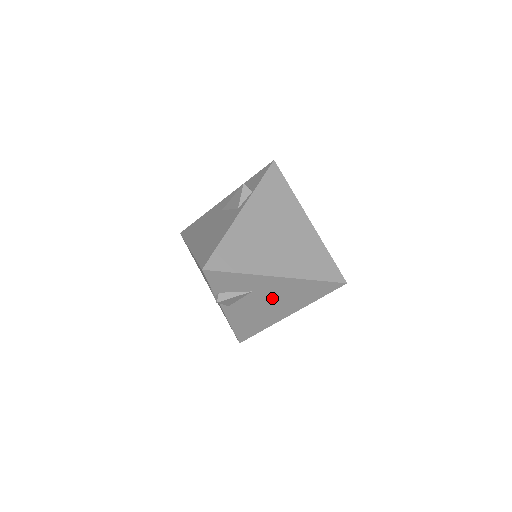
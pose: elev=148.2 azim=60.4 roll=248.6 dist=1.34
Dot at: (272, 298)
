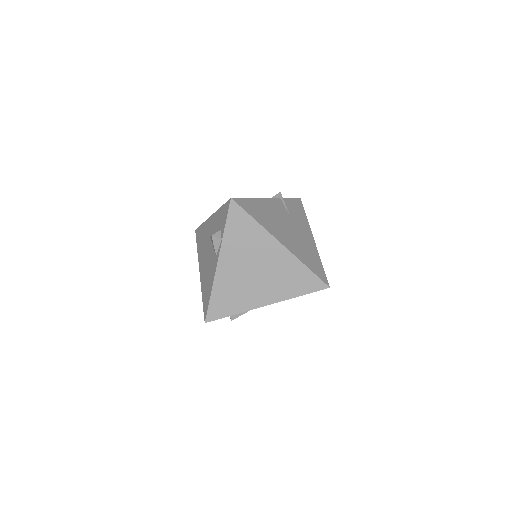
Dot at: occluded
